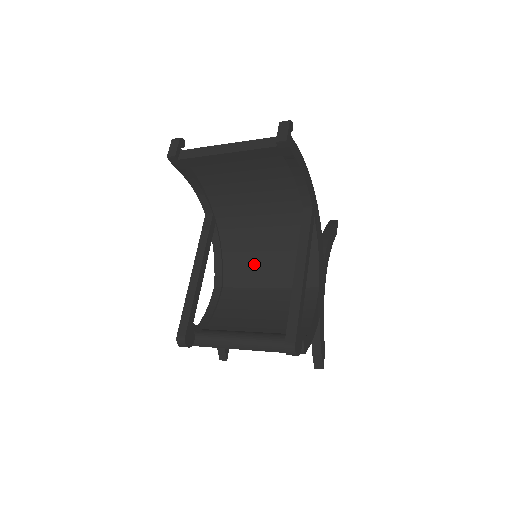
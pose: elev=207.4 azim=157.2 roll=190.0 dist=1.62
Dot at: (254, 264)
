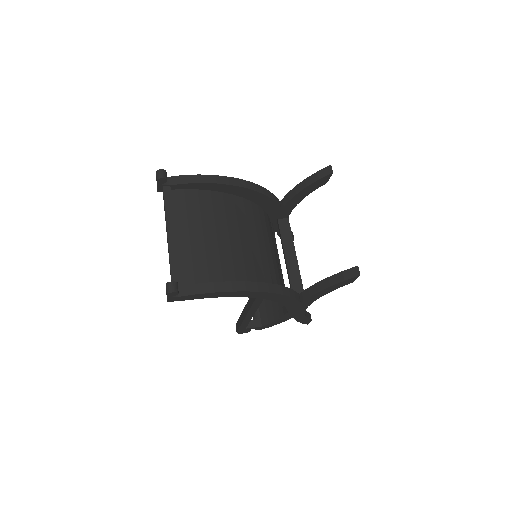
Dot at: occluded
